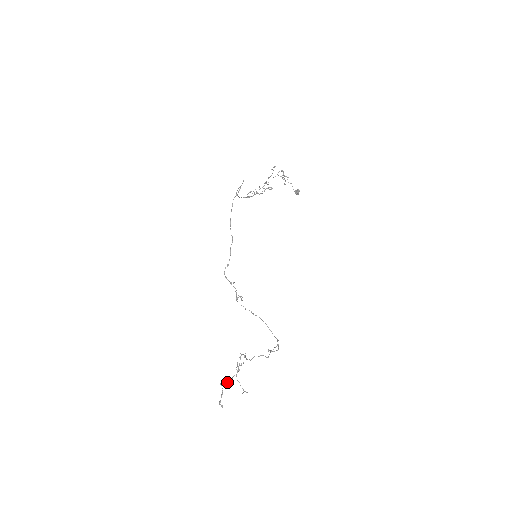
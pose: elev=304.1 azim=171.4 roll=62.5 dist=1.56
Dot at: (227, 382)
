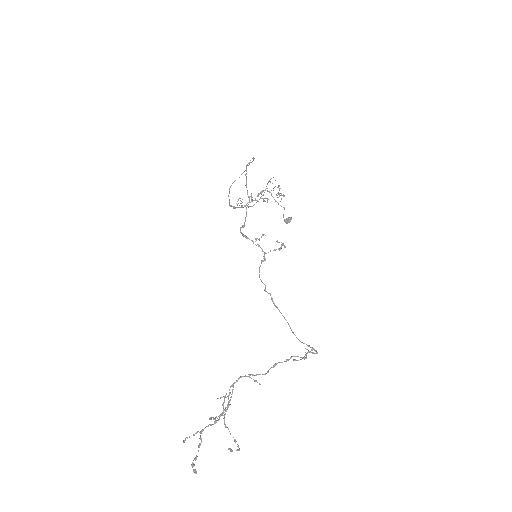
Dot at: (208, 426)
